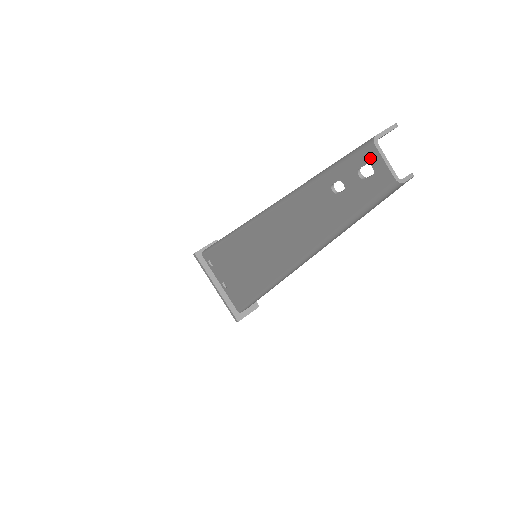
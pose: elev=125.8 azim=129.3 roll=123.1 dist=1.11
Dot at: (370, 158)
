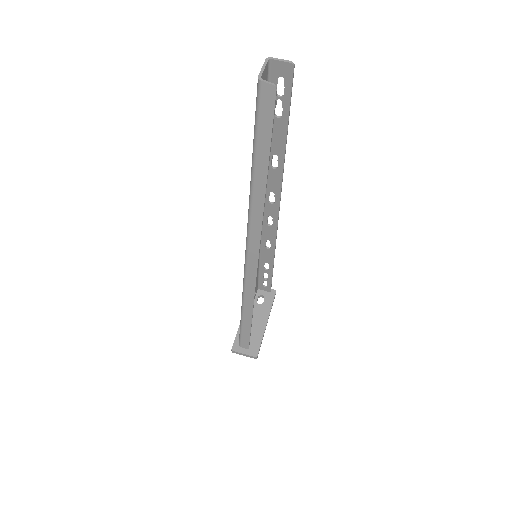
Dot at: occluded
